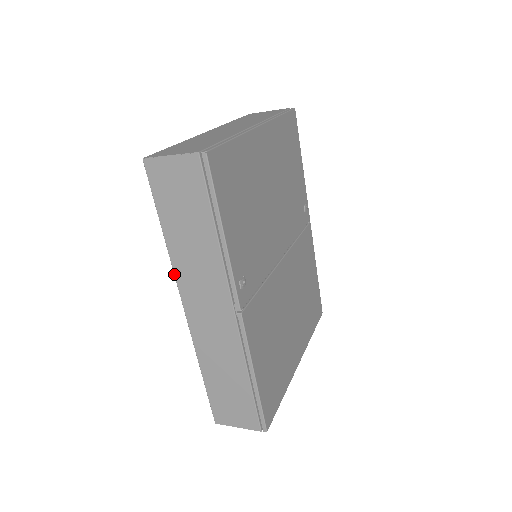
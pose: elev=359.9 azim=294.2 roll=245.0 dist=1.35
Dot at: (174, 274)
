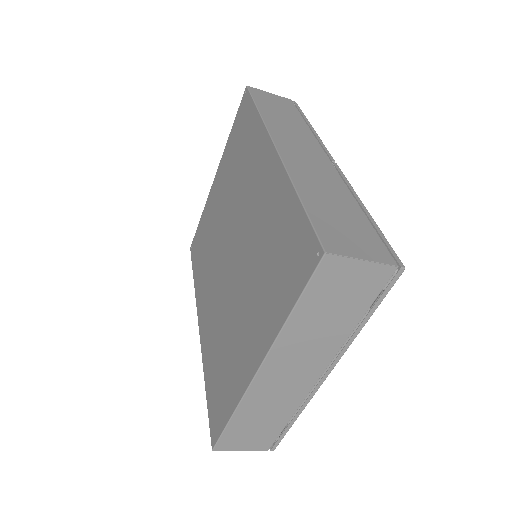
Dot at: (266, 126)
